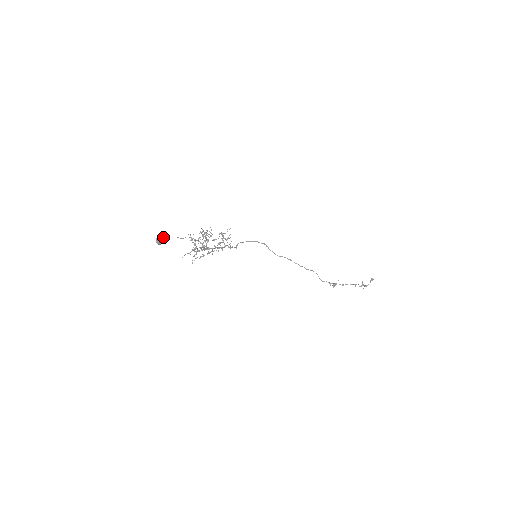
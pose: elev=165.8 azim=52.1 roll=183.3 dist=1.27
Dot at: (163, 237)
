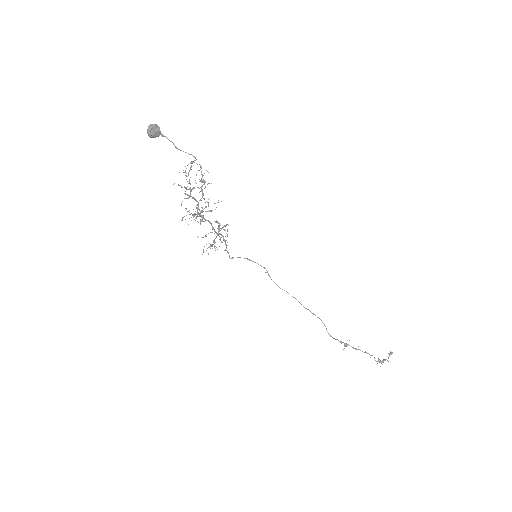
Dot at: (157, 126)
